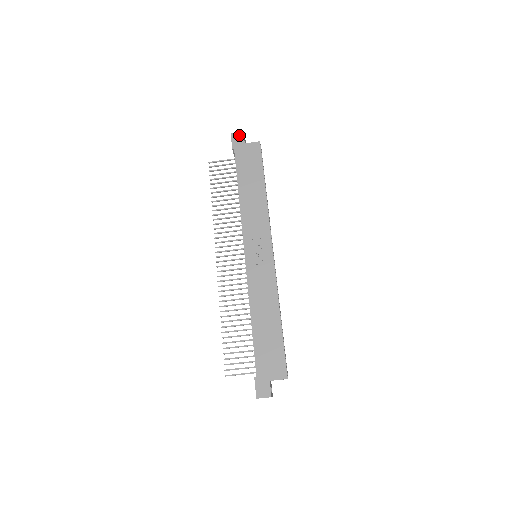
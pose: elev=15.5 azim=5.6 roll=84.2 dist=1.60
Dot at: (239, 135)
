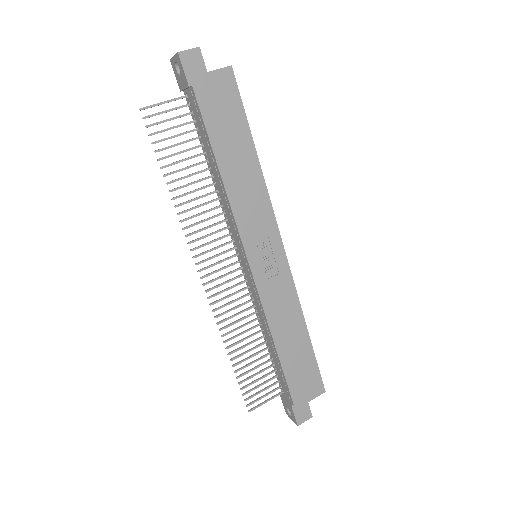
Dot at: (194, 55)
